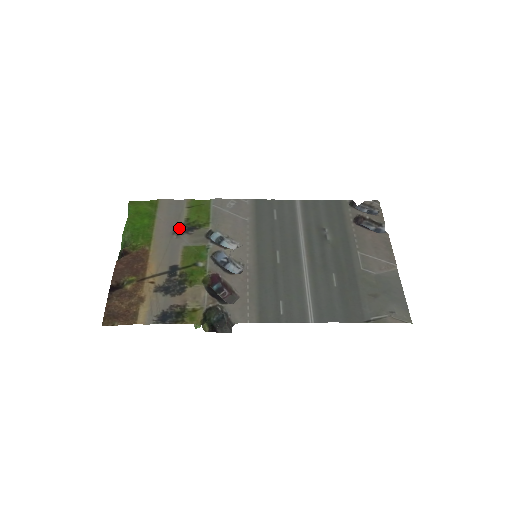
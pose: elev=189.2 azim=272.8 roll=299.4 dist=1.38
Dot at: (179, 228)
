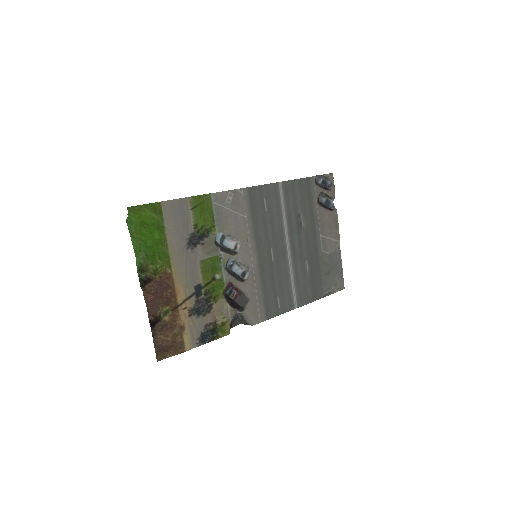
Dot at: (192, 240)
